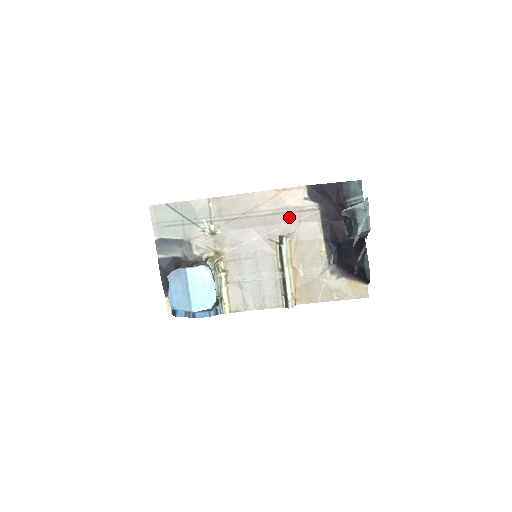
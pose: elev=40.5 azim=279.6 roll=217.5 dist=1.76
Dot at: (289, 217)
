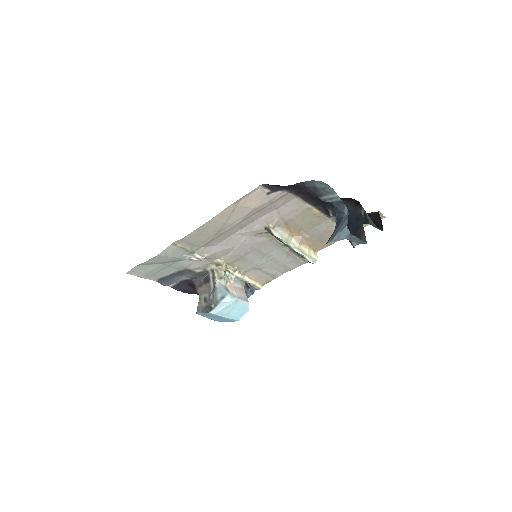
Dot at: (263, 212)
